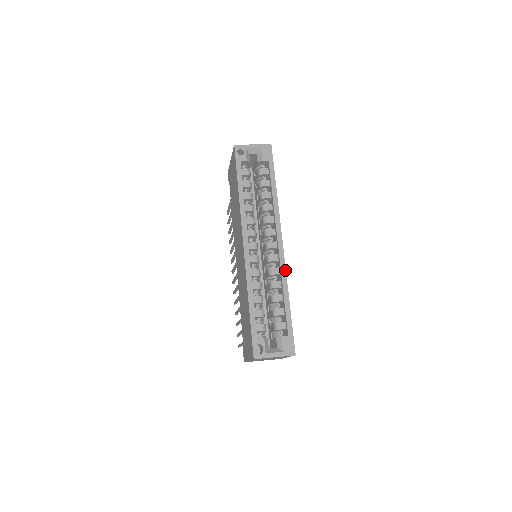
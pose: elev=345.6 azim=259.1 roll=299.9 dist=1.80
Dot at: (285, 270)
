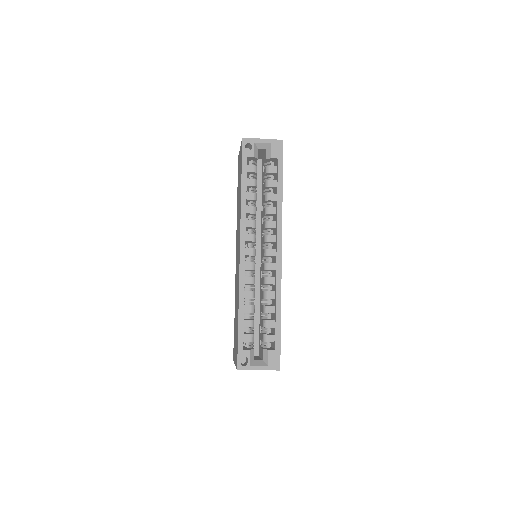
Dot at: (280, 281)
